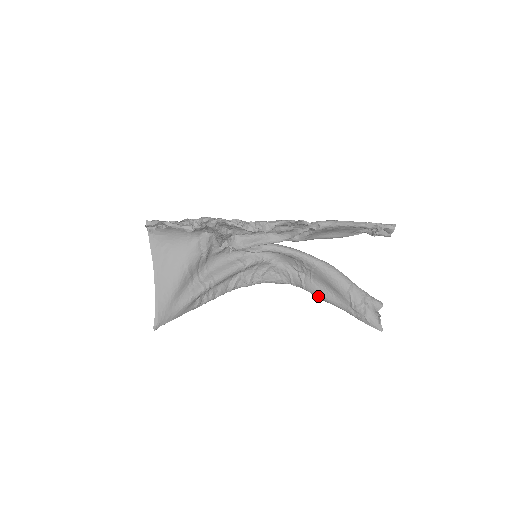
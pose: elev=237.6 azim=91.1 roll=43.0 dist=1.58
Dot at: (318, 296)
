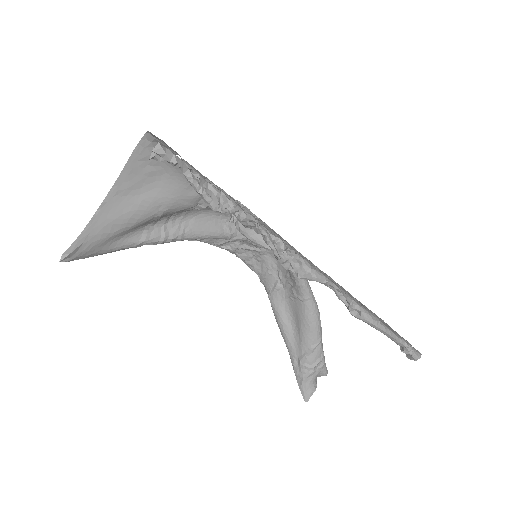
Dot at: (276, 317)
